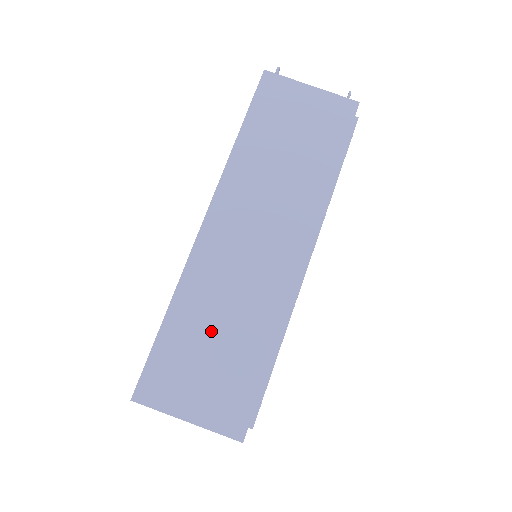
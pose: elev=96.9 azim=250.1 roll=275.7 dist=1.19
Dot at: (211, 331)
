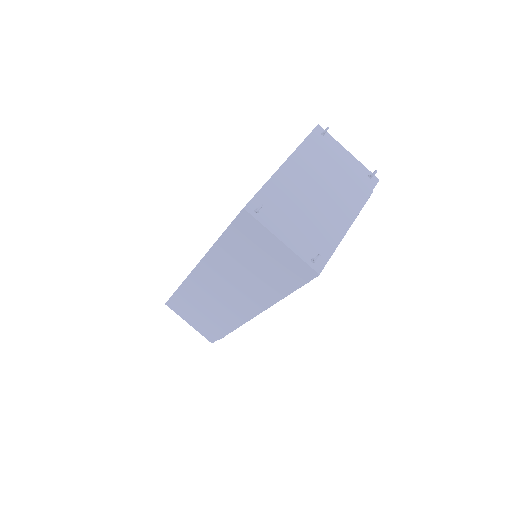
Dot at: (199, 308)
